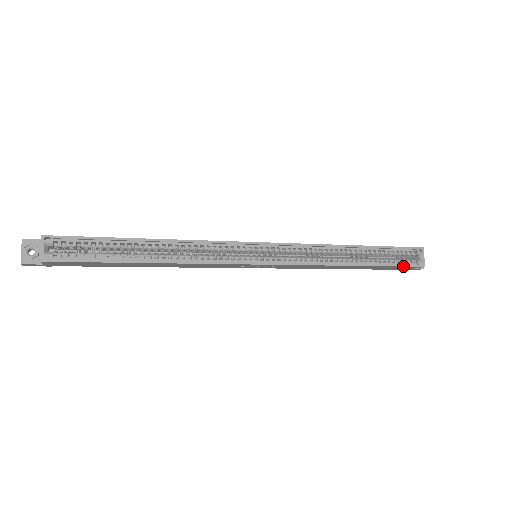
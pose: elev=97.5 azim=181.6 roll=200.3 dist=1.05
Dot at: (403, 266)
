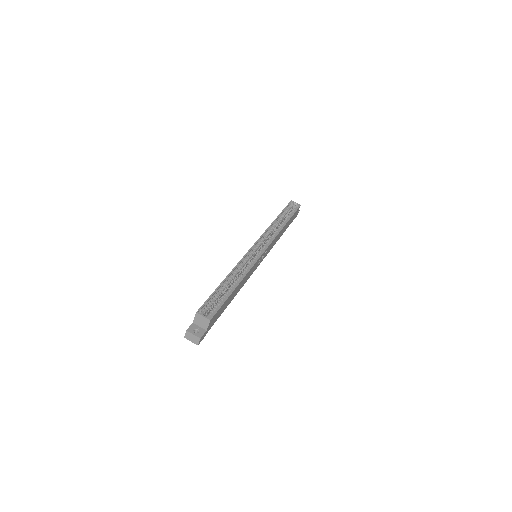
Dot at: (296, 211)
